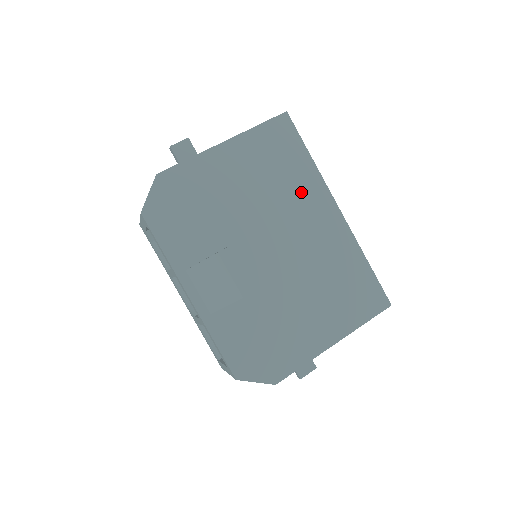
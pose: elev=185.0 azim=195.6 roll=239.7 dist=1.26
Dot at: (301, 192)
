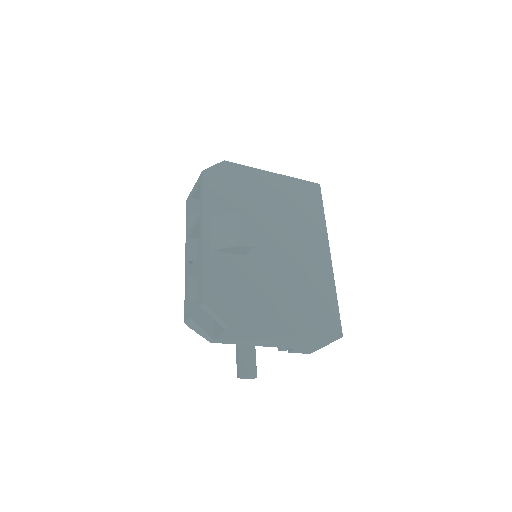
Dot at: (309, 227)
